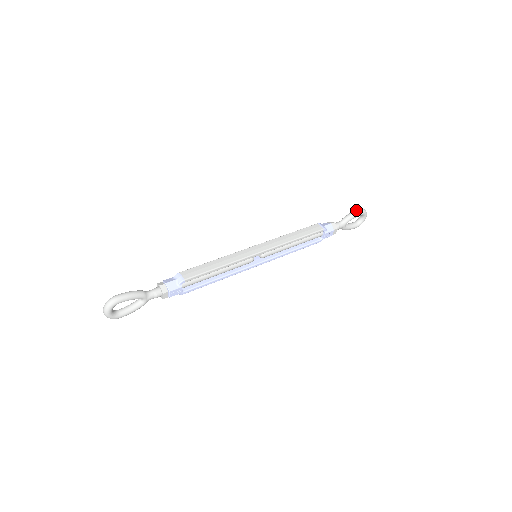
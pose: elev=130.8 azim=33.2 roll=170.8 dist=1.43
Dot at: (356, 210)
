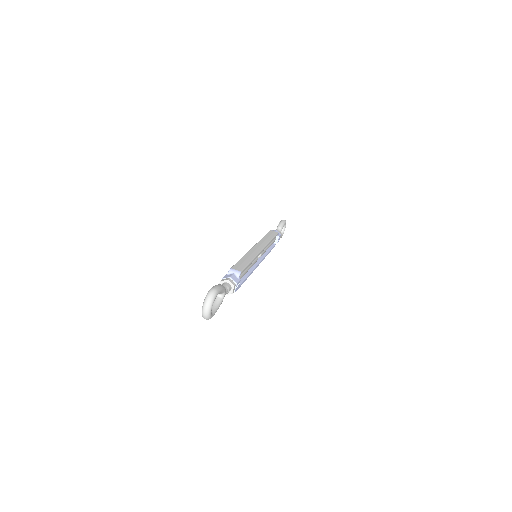
Dot at: (282, 220)
